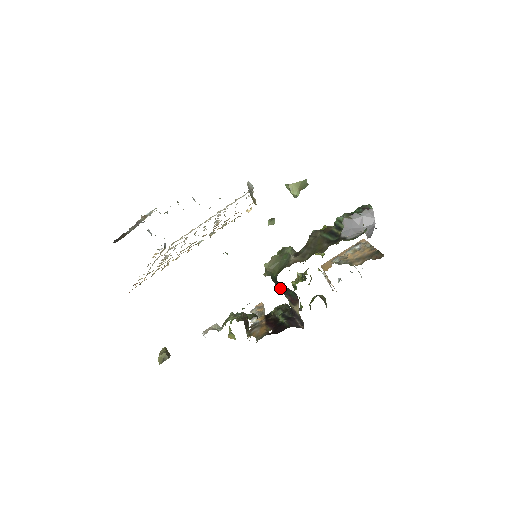
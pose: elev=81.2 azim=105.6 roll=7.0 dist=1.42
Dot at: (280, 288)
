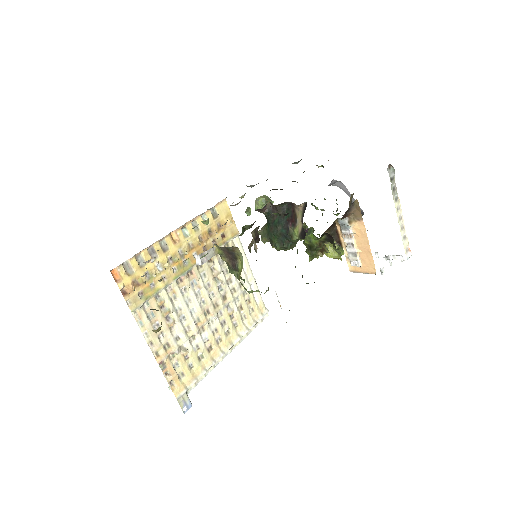
Dot at: (277, 226)
